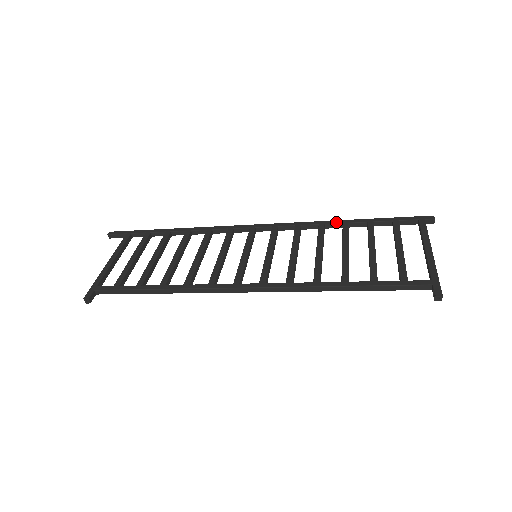
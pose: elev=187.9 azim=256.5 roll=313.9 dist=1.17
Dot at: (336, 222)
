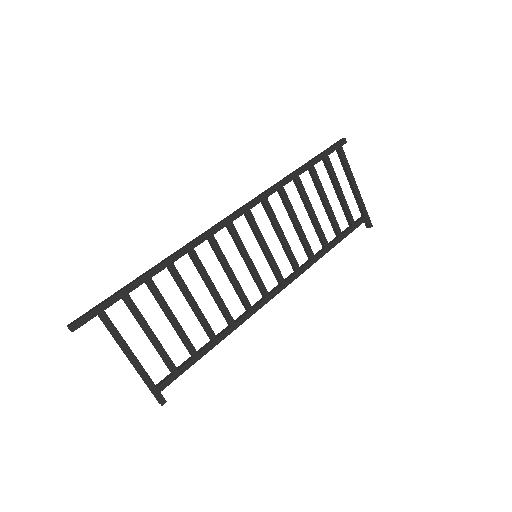
Dot at: (291, 180)
